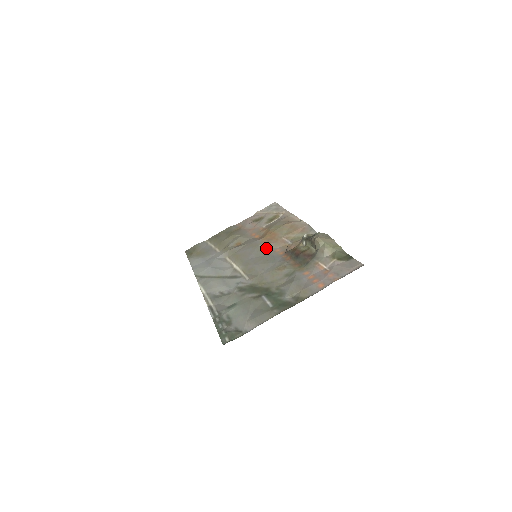
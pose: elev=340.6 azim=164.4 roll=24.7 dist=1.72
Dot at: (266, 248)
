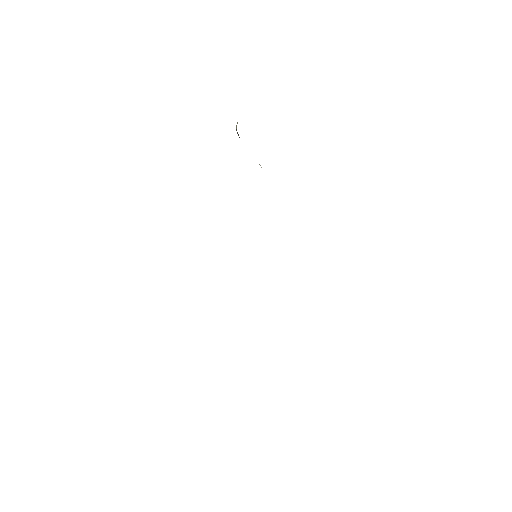
Dot at: occluded
